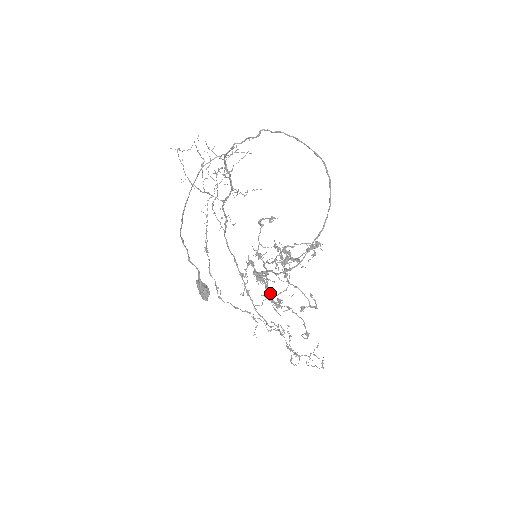
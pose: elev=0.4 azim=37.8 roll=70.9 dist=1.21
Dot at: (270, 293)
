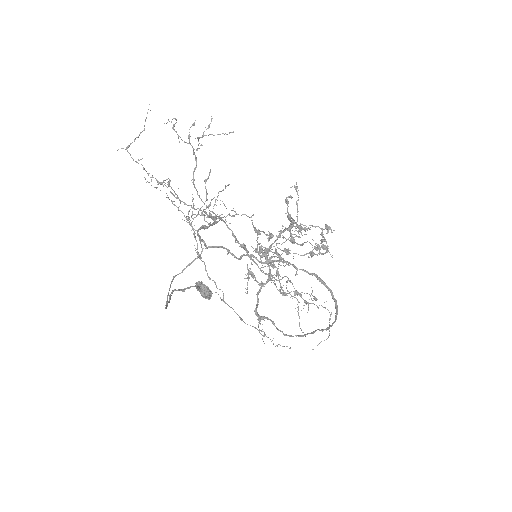
Dot at: (276, 244)
